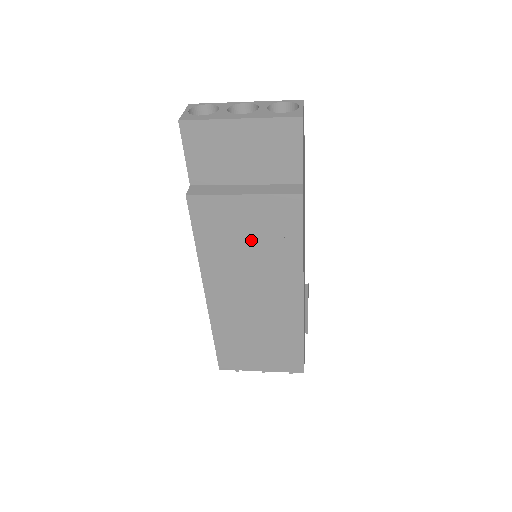
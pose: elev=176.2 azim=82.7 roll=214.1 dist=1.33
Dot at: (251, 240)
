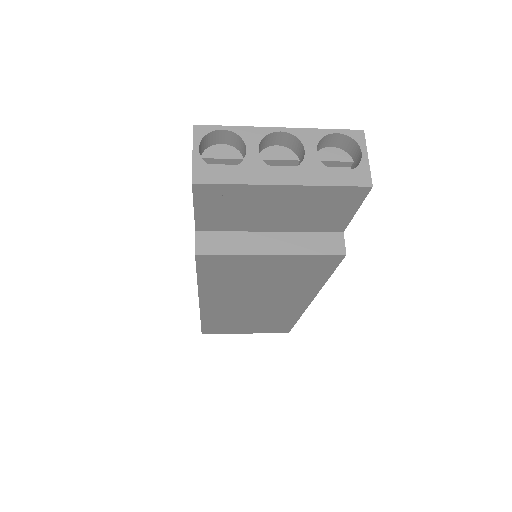
Dot at: (268, 279)
